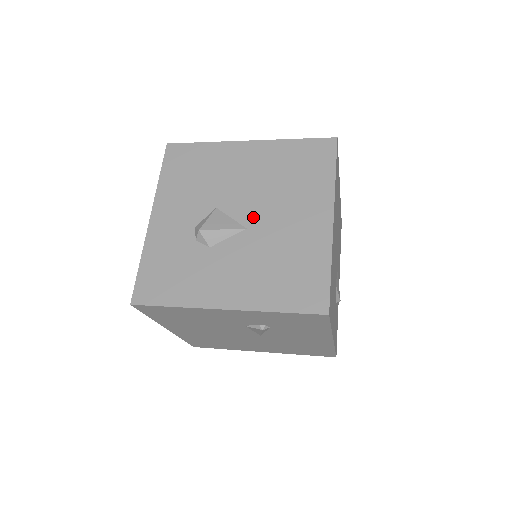
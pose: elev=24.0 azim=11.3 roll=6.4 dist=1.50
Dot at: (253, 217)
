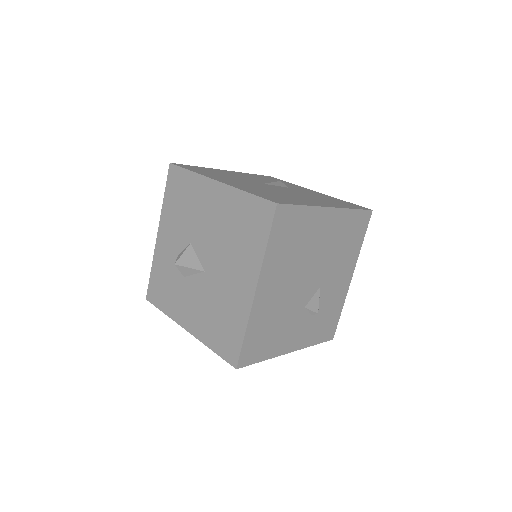
Dot at: (209, 263)
